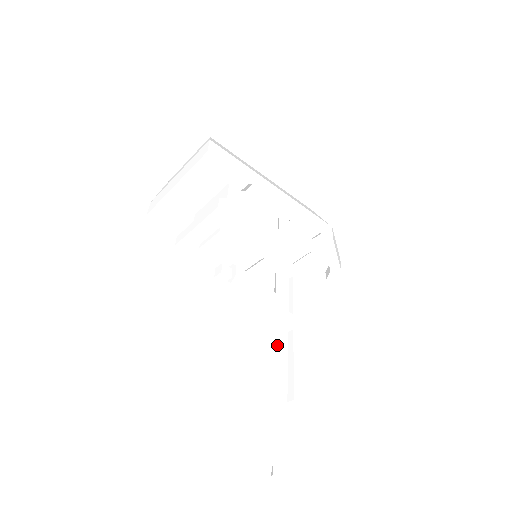
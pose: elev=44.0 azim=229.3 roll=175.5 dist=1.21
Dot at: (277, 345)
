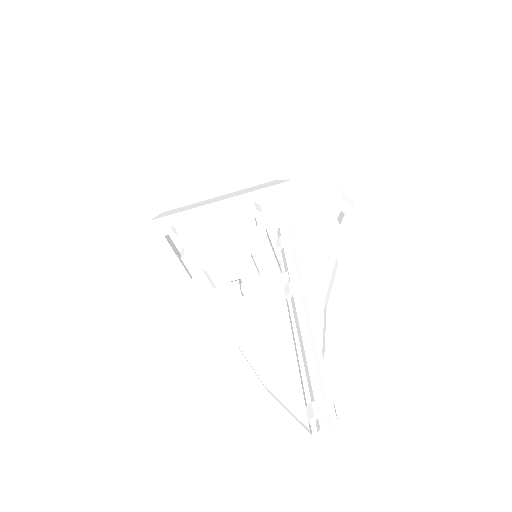
Dot at: (295, 316)
